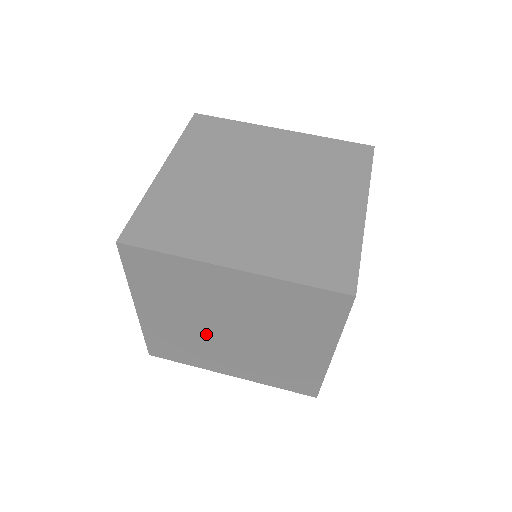
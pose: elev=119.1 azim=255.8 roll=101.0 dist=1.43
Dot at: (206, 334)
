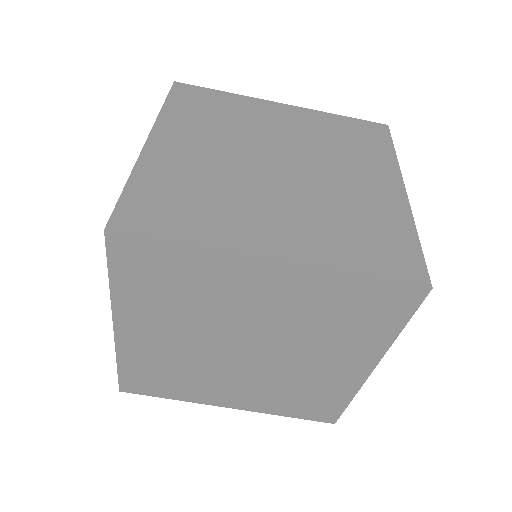
Dot at: occluded
